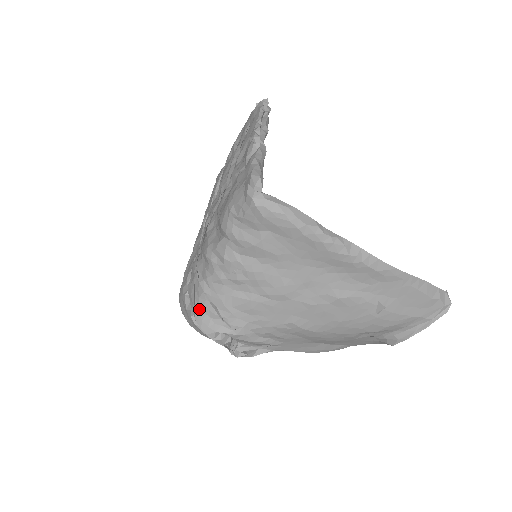
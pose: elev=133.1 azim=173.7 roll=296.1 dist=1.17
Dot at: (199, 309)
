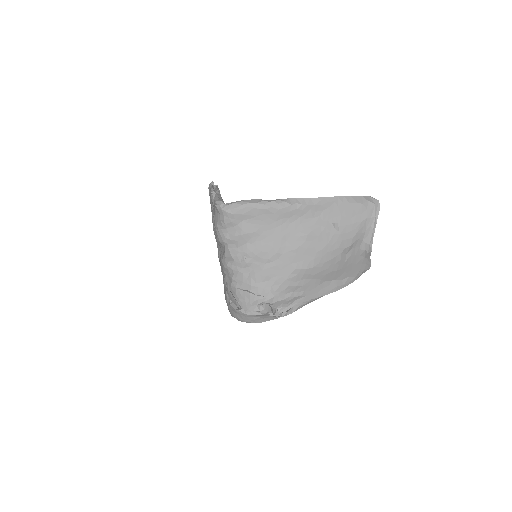
Dot at: (240, 301)
